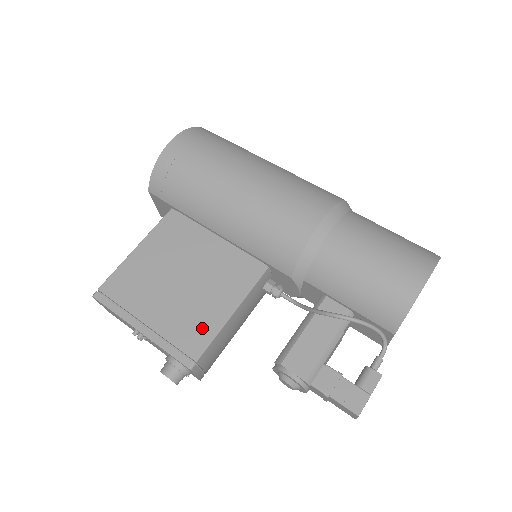
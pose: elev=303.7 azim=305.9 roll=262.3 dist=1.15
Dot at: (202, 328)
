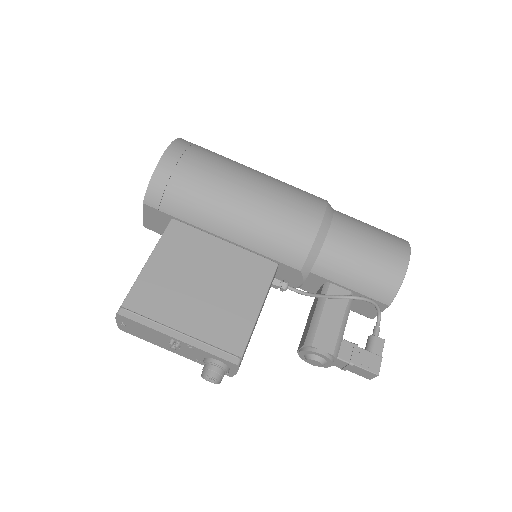
Dot at: (237, 326)
